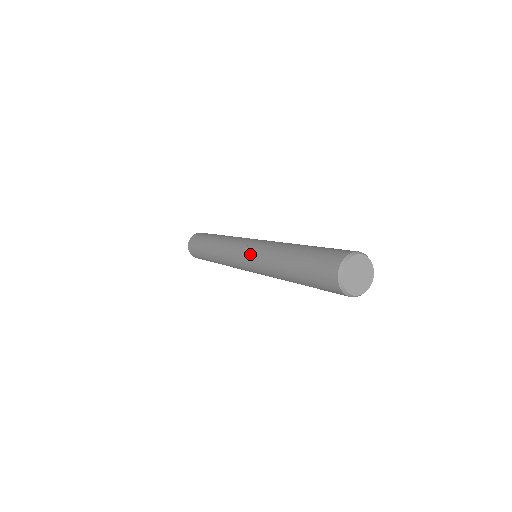
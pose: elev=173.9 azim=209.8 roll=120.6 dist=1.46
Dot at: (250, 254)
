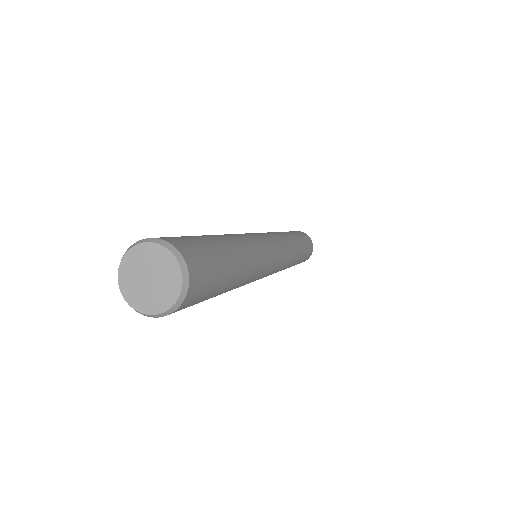
Dot at: occluded
